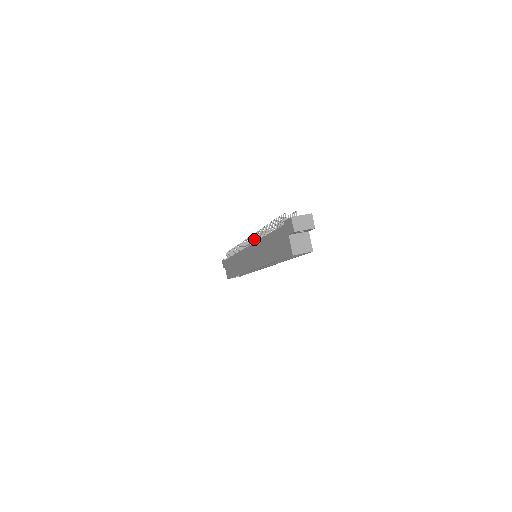
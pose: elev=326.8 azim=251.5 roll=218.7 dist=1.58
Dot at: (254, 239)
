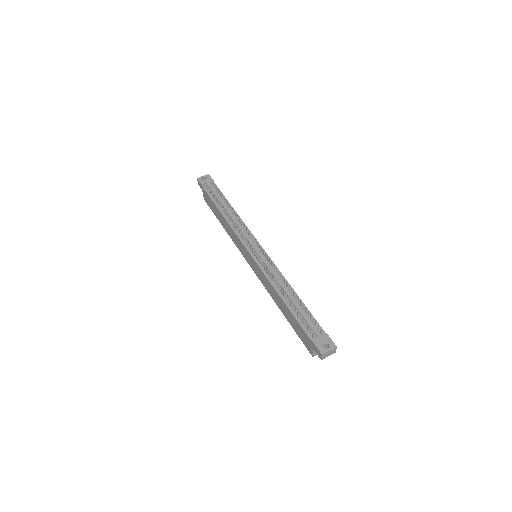
Dot at: (262, 264)
